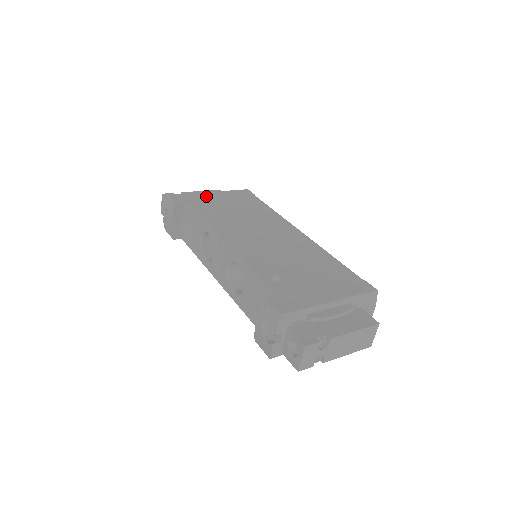
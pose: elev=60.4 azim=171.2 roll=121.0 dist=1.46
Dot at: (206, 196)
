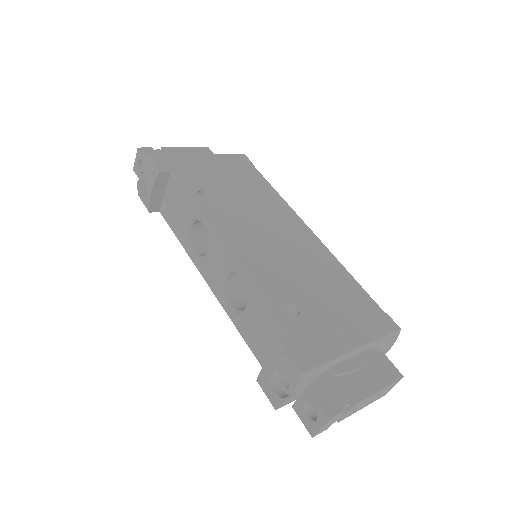
Dot at: (196, 162)
